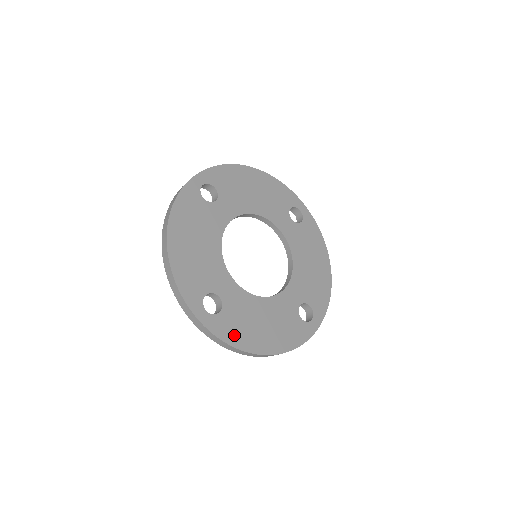
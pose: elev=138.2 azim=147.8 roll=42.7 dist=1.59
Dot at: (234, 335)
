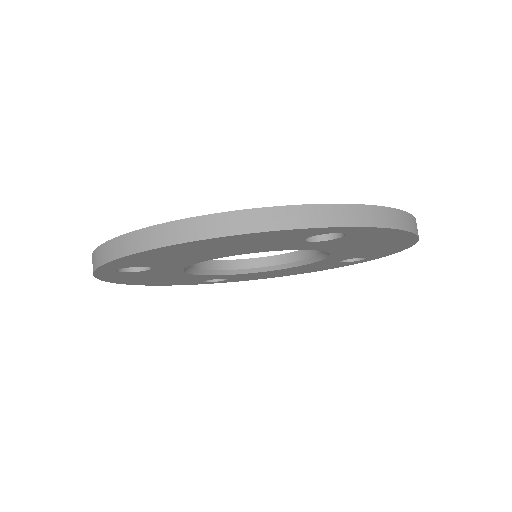
Dot at: occluded
